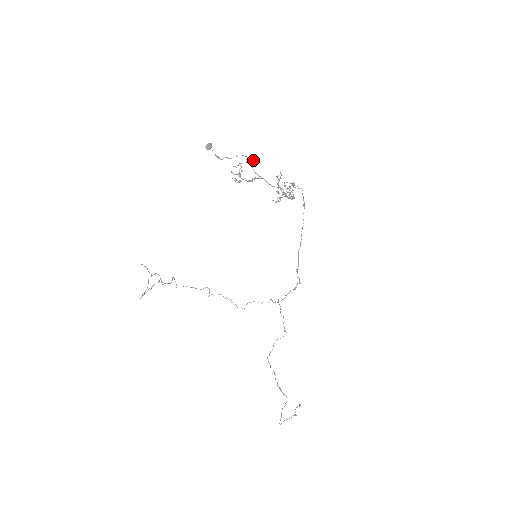
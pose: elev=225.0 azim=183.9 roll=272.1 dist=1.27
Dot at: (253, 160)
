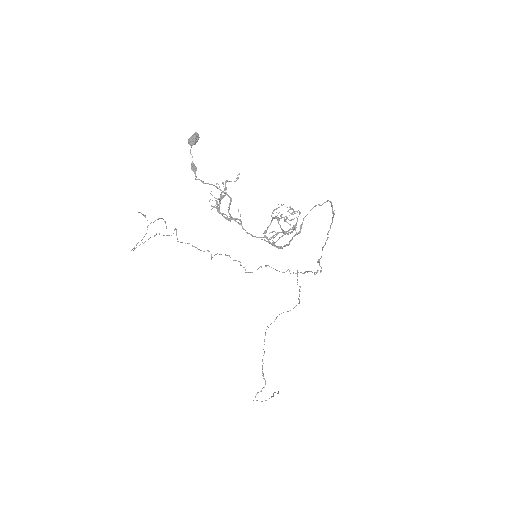
Dot at: (230, 202)
